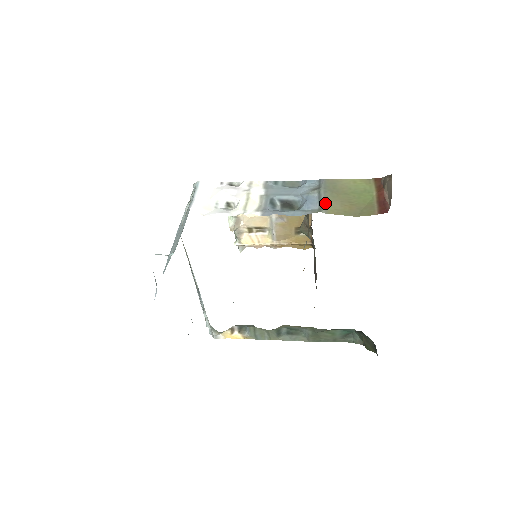
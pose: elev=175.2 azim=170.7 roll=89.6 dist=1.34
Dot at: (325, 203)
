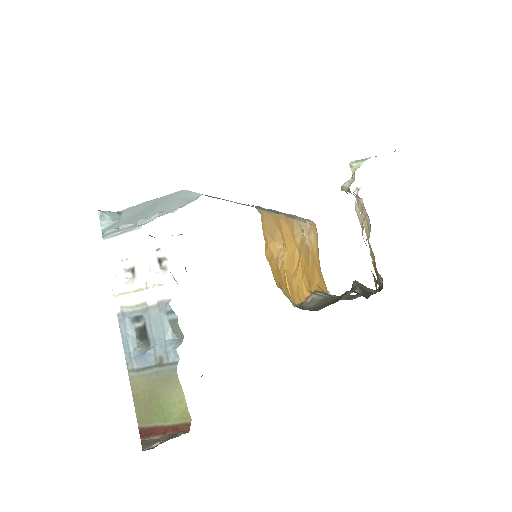
Dot at: (141, 375)
